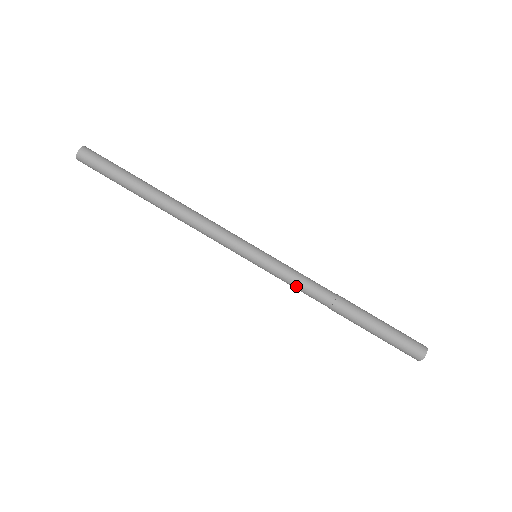
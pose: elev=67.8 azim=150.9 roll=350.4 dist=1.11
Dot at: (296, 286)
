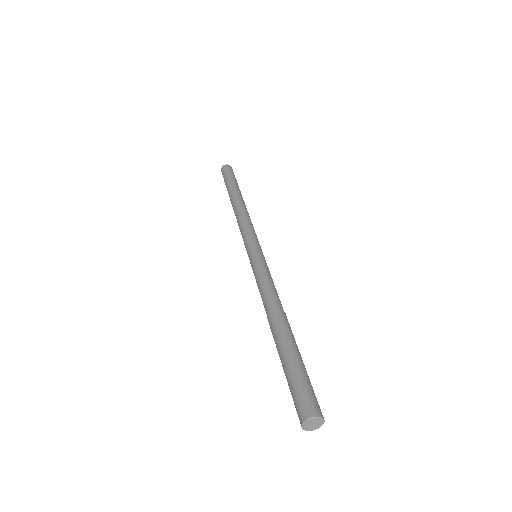
Dot at: (263, 282)
